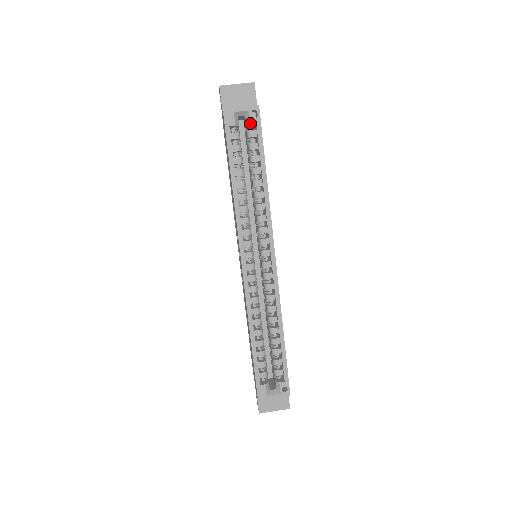
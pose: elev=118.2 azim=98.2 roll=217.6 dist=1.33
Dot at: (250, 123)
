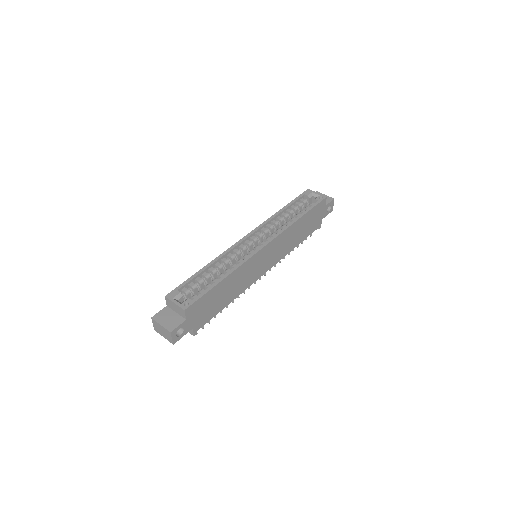
Dot at: (315, 199)
